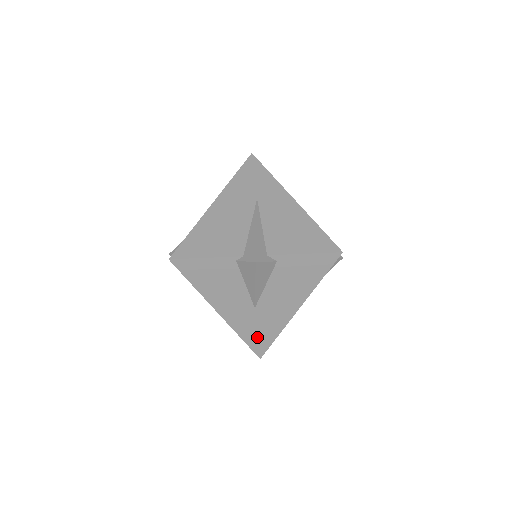
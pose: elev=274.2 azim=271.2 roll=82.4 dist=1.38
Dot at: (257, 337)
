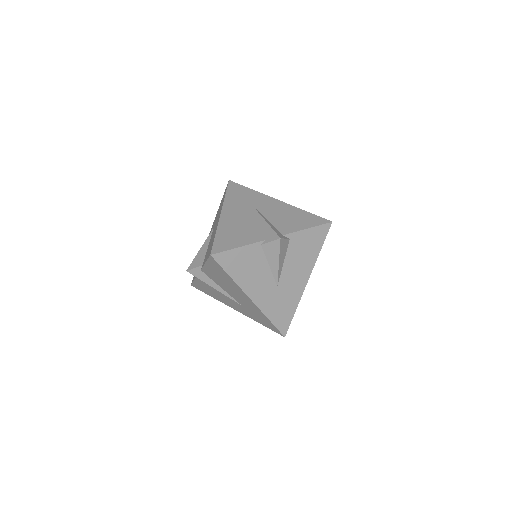
Dot at: (281, 315)
